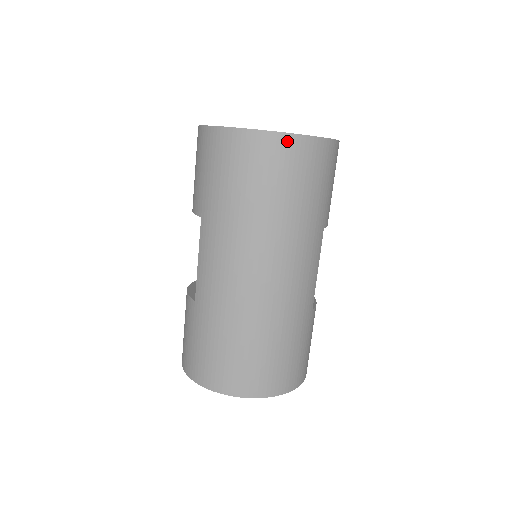
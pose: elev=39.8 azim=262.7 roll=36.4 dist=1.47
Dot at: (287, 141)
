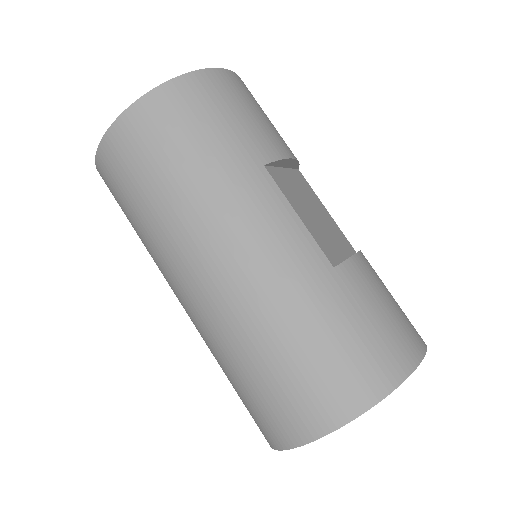
Dot at: (129, 119)
